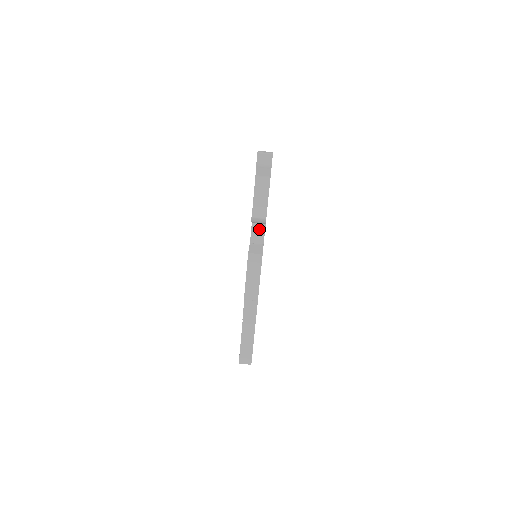
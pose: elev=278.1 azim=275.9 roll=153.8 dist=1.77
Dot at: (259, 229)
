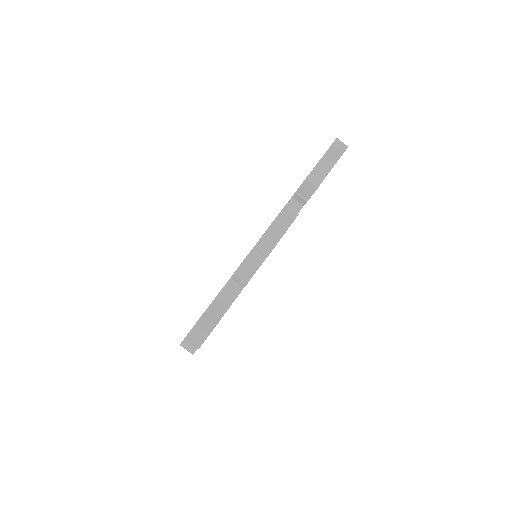
Dot at: (294, 208)
